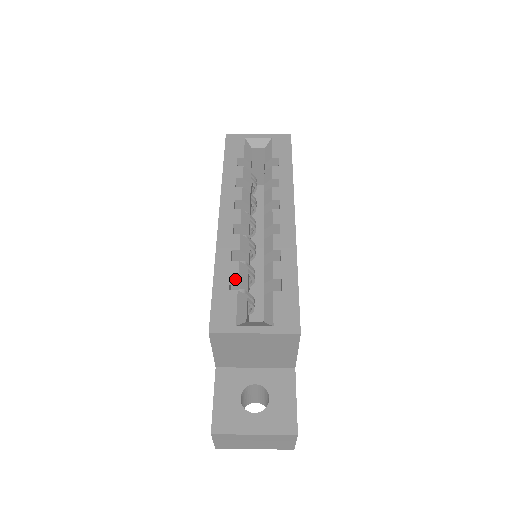
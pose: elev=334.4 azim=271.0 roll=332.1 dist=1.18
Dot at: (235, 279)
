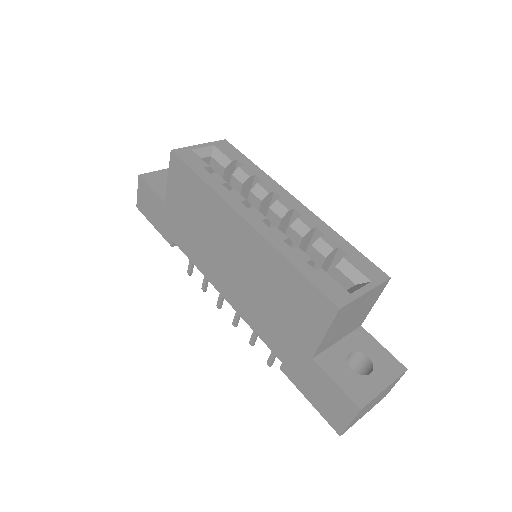
Dot at: (310, 261)
